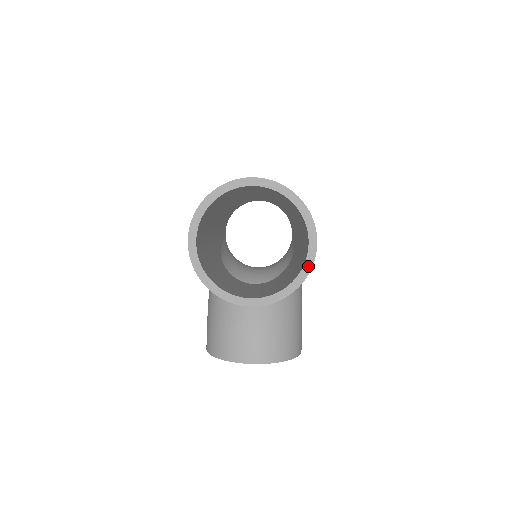
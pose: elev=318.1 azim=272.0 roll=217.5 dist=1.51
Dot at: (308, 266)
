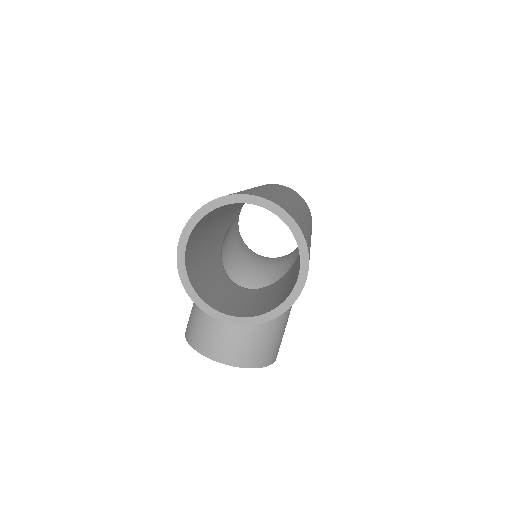
Dot at: (291, 300)
